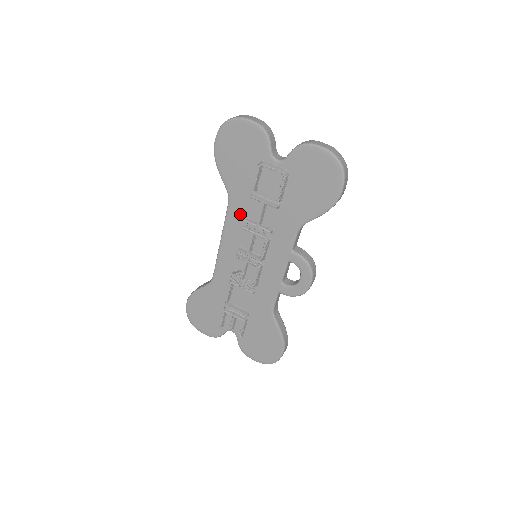
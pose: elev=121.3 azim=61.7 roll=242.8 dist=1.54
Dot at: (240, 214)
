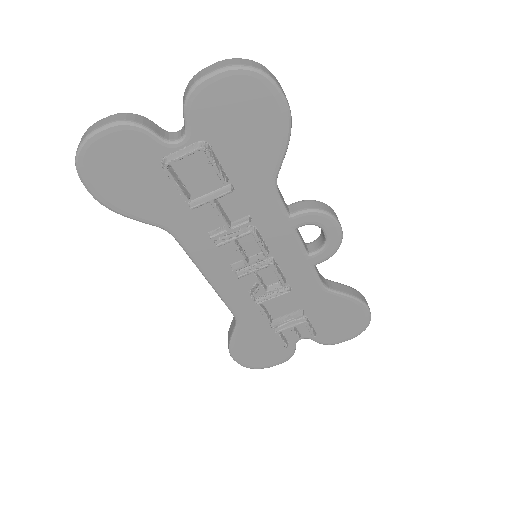
Dot at: (198, 236)
